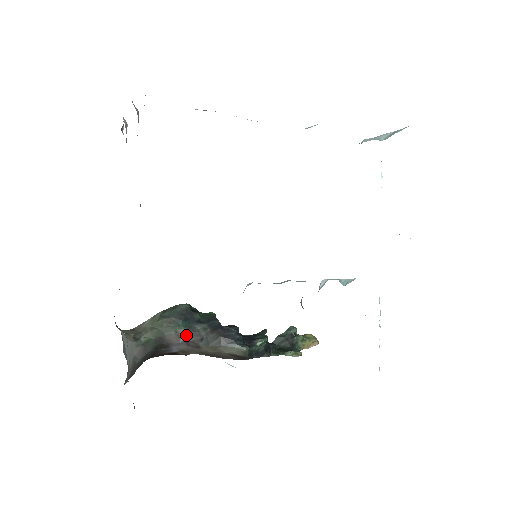
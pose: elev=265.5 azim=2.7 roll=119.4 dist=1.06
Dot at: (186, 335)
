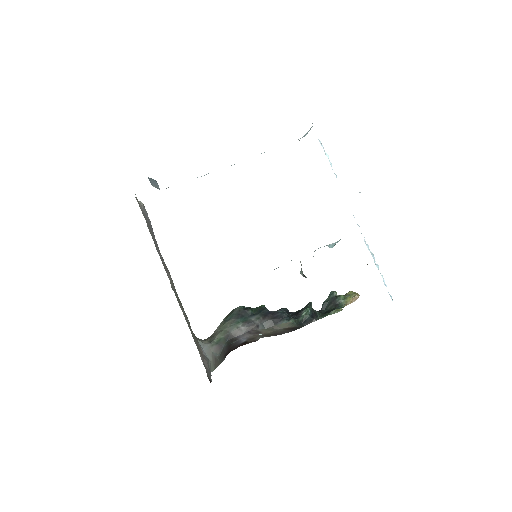
Dot at: (245, 327)
